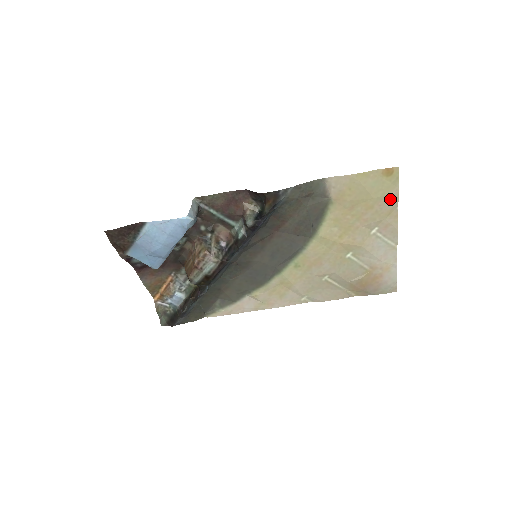
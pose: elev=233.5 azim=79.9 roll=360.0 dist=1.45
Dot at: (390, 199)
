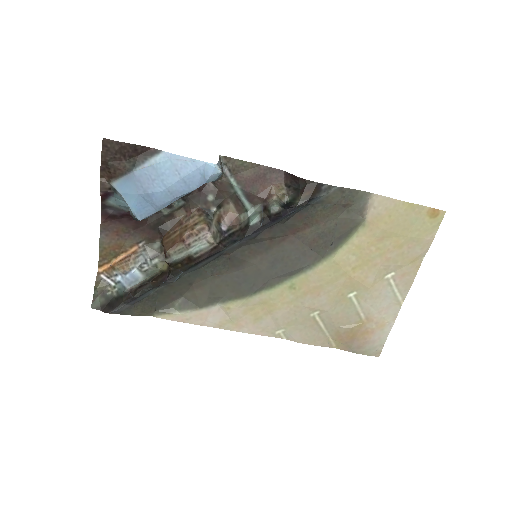
Dot at: (422, 244)
